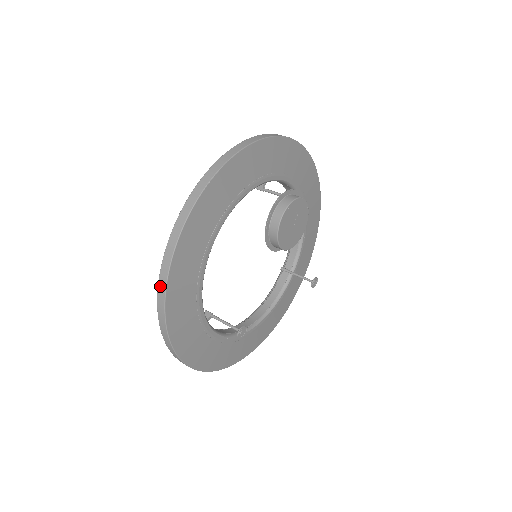
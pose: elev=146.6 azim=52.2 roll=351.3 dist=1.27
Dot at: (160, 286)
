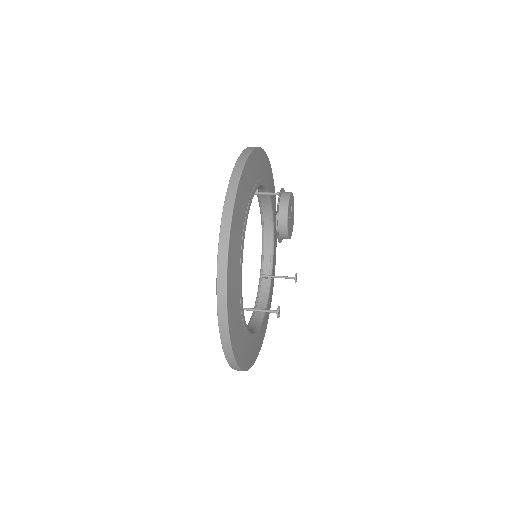
Dot at: (220, 271)
